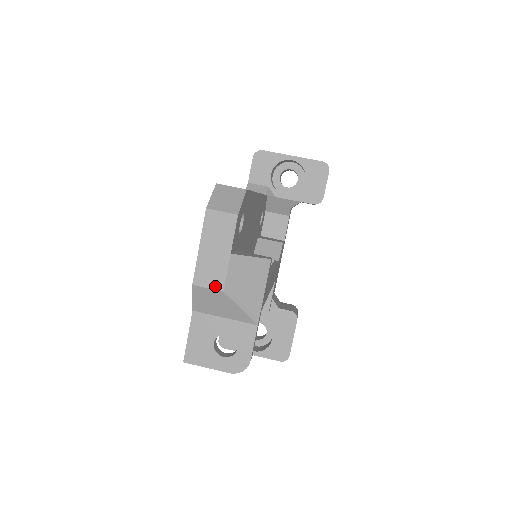
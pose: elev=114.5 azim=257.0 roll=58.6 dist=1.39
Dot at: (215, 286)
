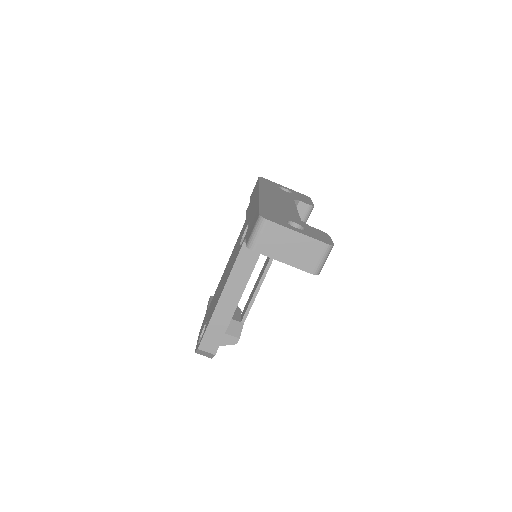
Dot at: occluded
